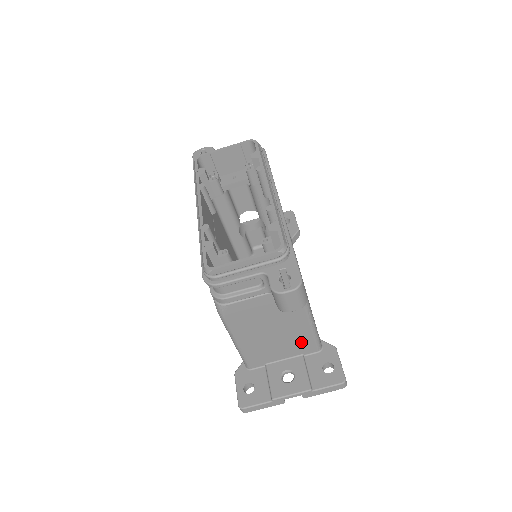
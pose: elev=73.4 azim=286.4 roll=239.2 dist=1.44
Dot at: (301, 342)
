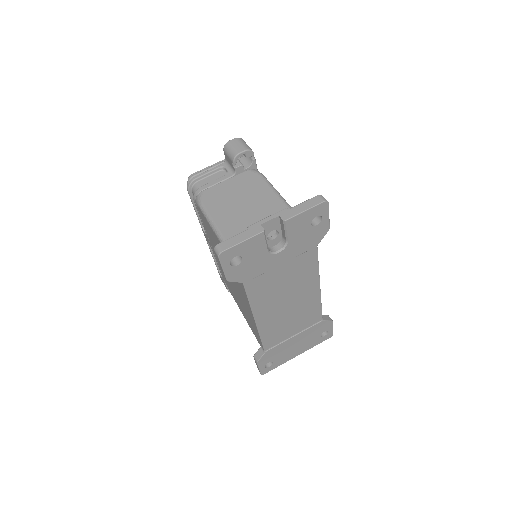
Dot at: occluded
